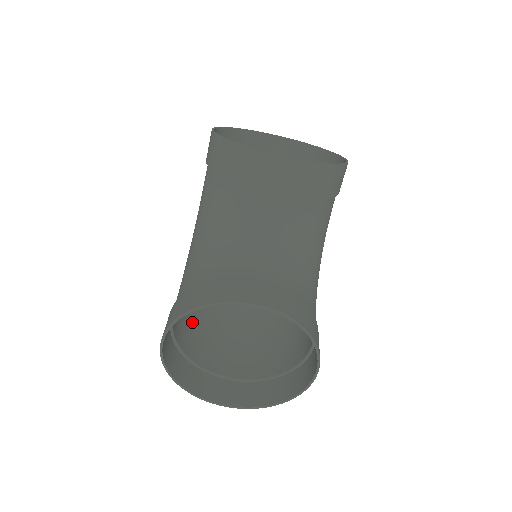
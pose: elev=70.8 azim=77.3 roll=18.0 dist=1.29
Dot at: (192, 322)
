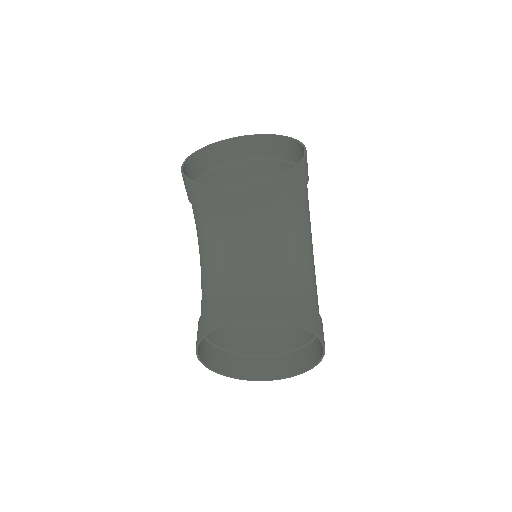
Dot at: occluded
